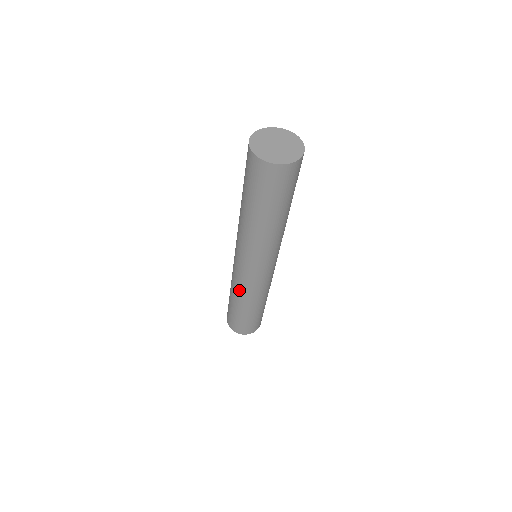
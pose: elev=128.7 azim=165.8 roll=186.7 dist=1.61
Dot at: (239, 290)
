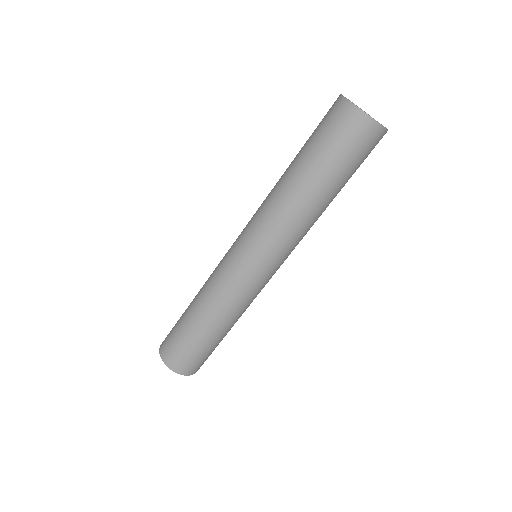
Dot at: (235, 305)
